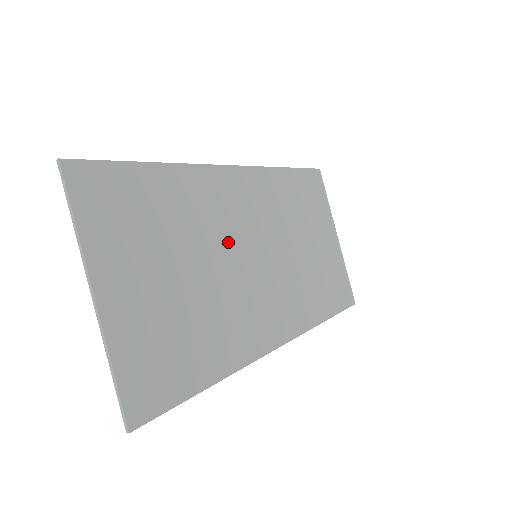
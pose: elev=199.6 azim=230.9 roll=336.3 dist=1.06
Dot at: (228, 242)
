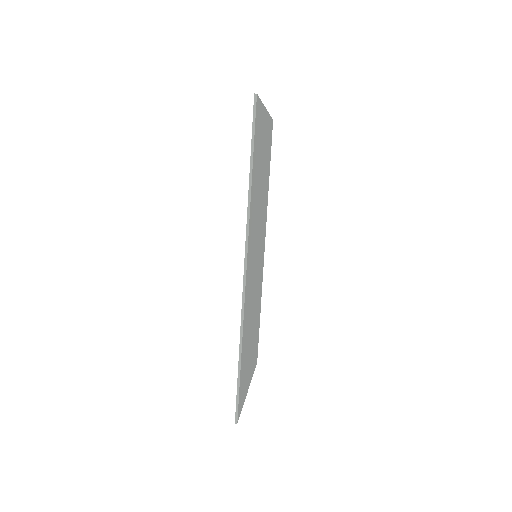
Dot at: (253, 288)
